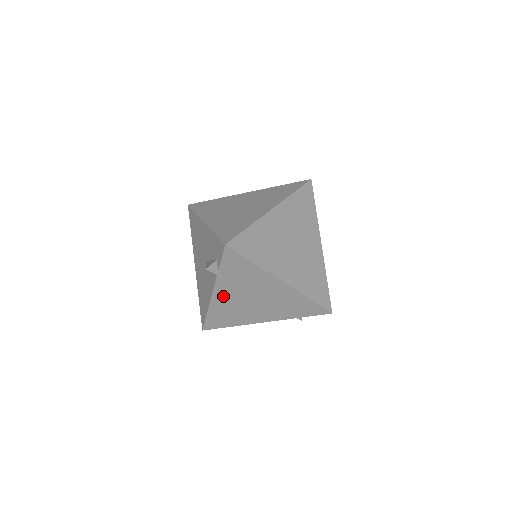
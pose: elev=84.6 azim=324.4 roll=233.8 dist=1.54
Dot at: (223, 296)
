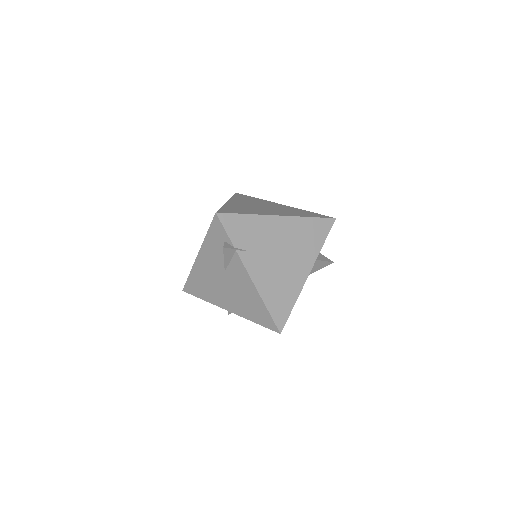
Dot at: (259, 272)
